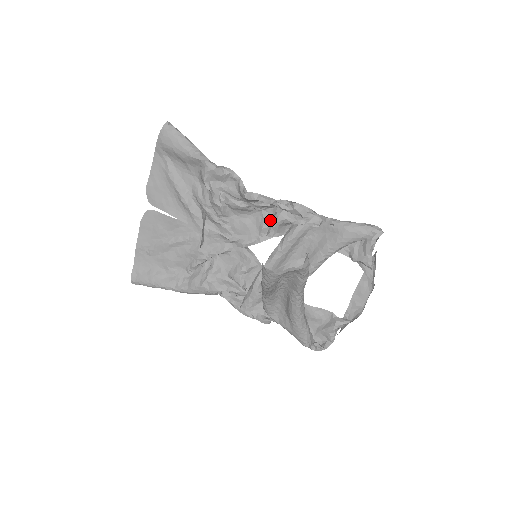
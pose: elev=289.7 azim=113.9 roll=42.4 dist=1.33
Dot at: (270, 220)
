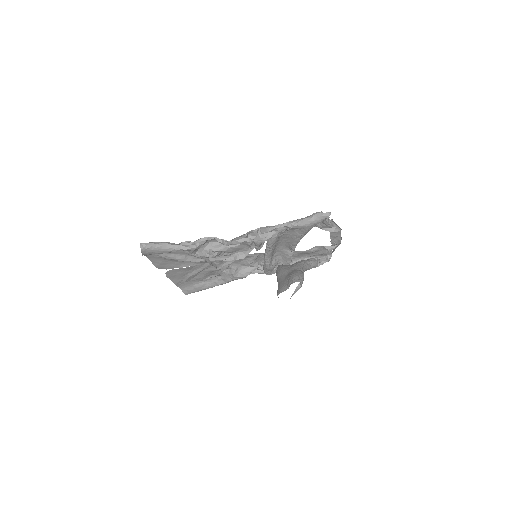
Dot at: occluded
